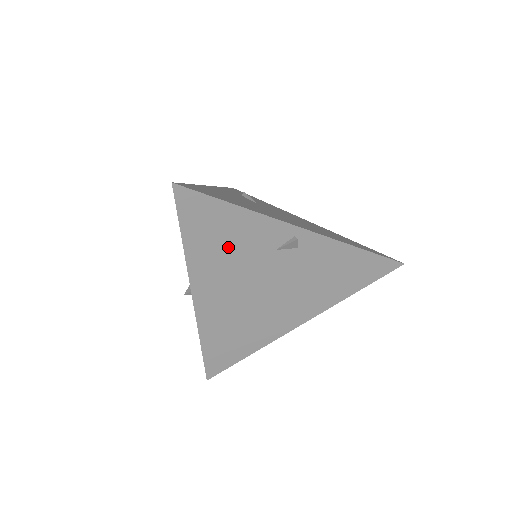
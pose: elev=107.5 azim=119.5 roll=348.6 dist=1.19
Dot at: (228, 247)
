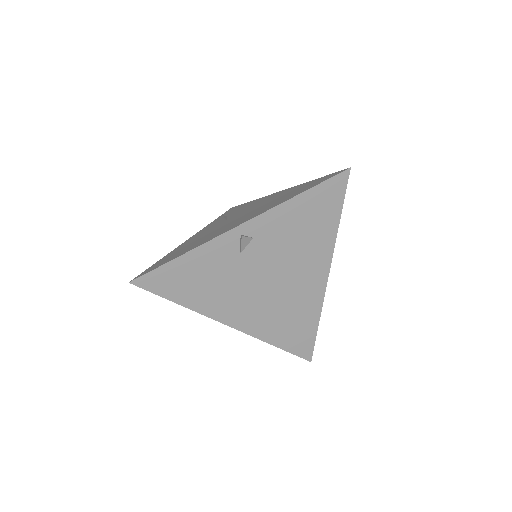
Dot at: (208, 281)
